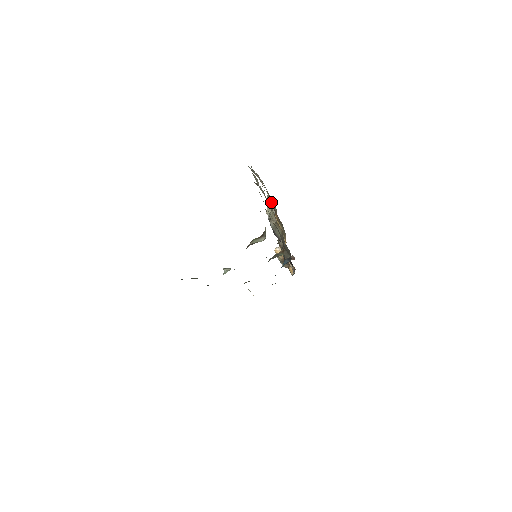
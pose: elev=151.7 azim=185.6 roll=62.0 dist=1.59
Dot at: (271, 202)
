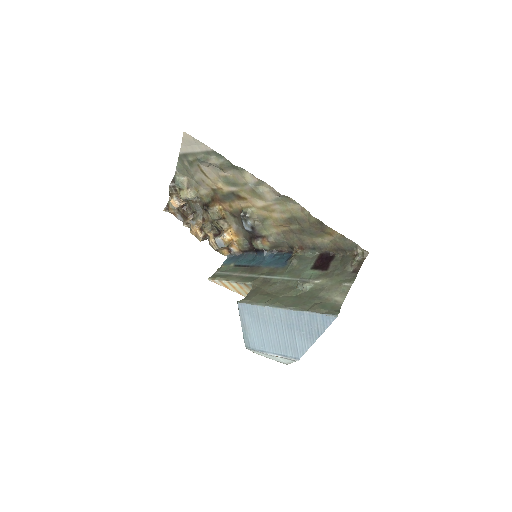
Dot at: (200, 187)
